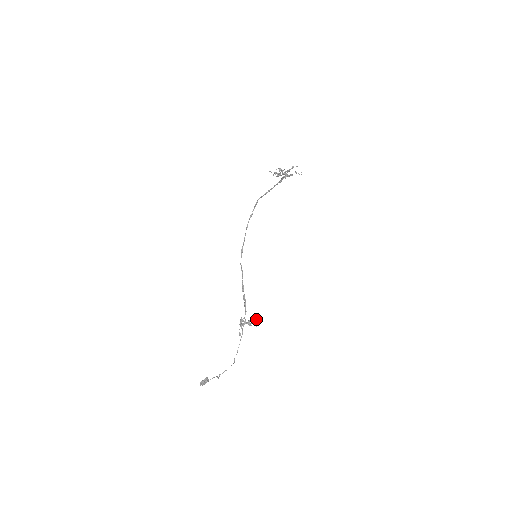
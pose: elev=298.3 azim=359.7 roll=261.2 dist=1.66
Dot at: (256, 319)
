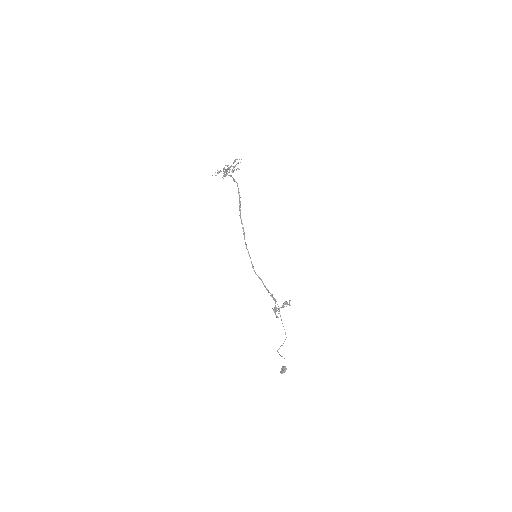
Dot at: (289, 302)
